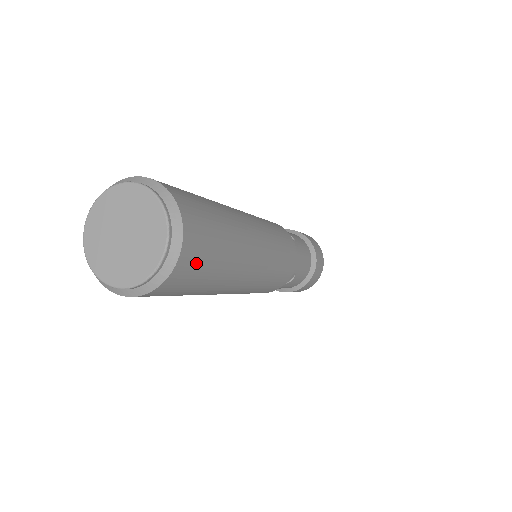
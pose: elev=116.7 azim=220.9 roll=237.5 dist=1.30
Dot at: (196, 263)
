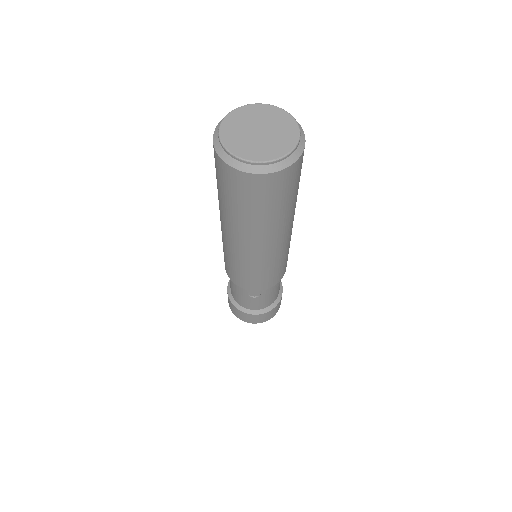
Dot at: occluded
